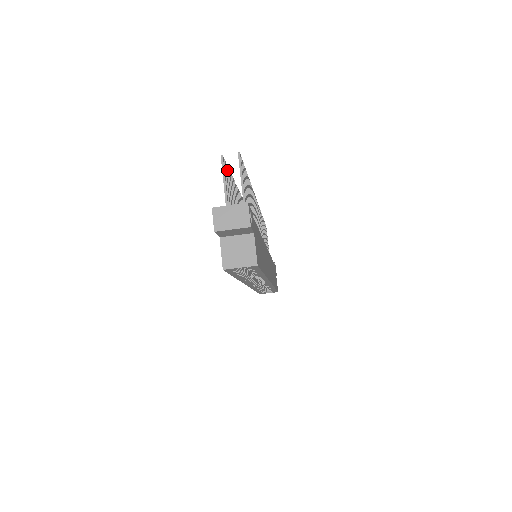
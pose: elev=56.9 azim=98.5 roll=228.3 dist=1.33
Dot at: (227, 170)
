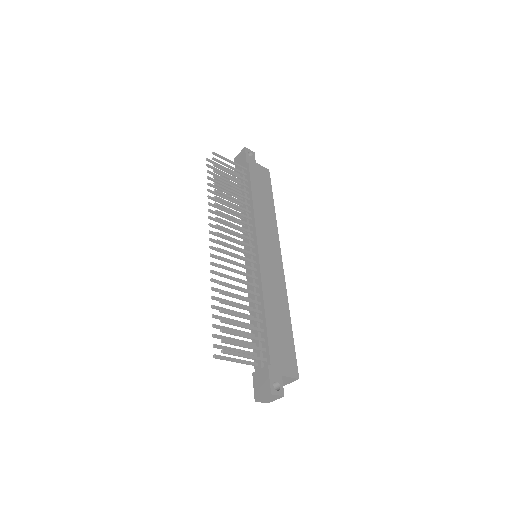
Dot at: (217, 338)
